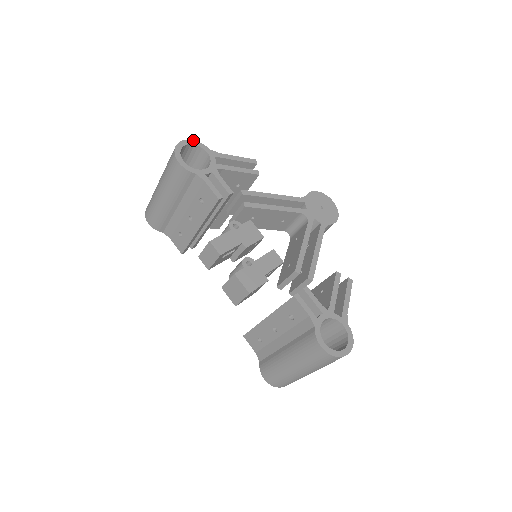
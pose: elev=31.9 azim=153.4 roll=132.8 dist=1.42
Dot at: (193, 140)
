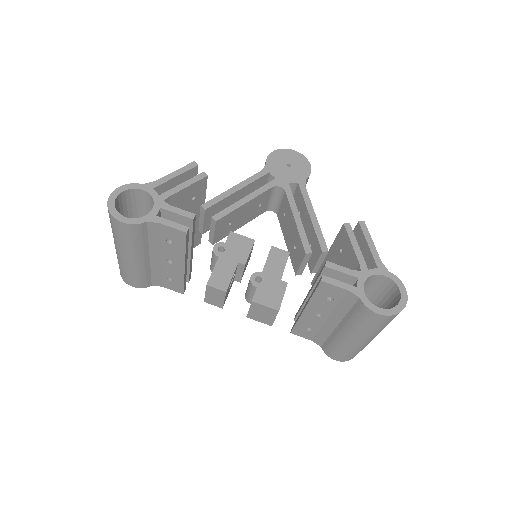
Dot at: (120, 187)
